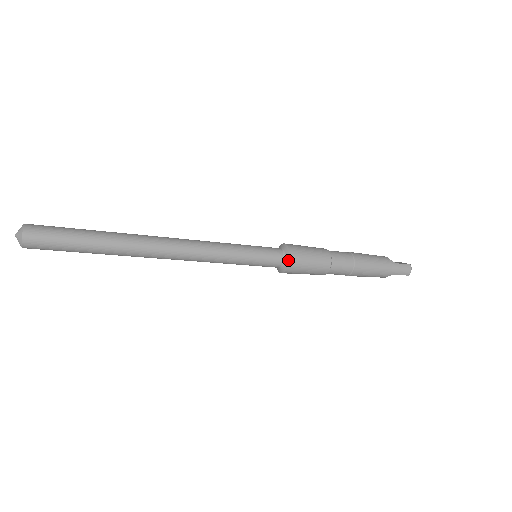
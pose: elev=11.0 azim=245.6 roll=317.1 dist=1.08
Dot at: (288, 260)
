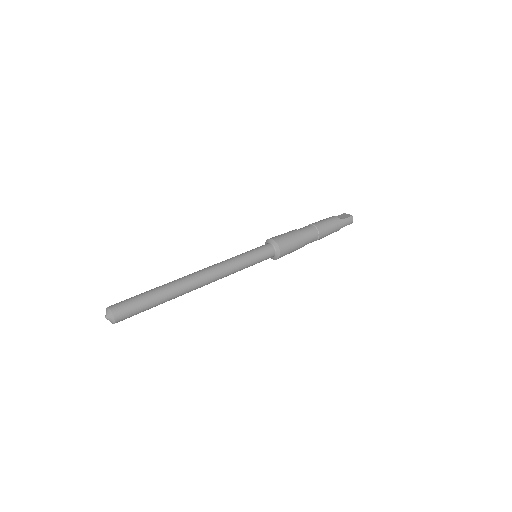
Dot at: (279, 252)
